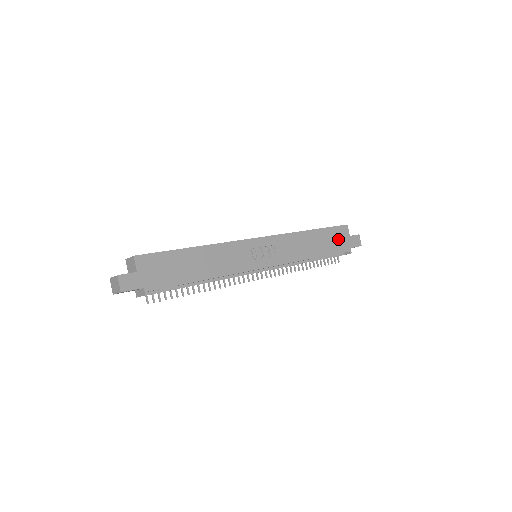
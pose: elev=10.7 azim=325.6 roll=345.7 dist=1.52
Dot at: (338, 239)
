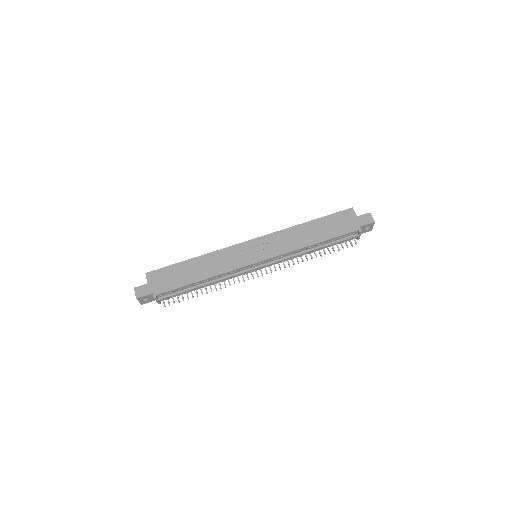
Dot at: (342, 222)
